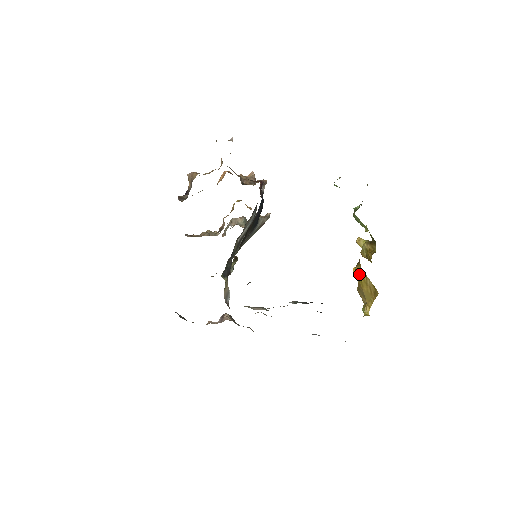
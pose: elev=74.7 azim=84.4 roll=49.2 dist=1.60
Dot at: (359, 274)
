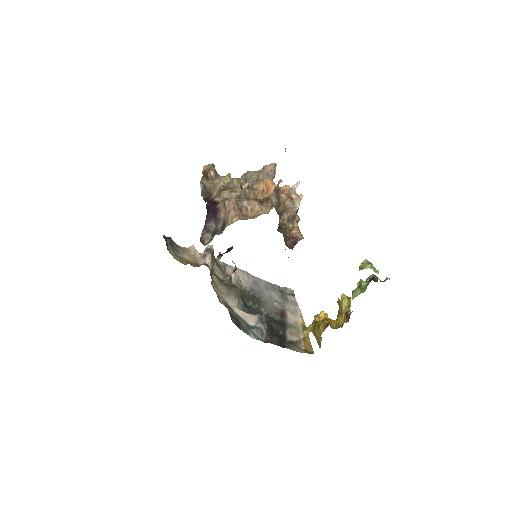
Dot at: (319, 329)
